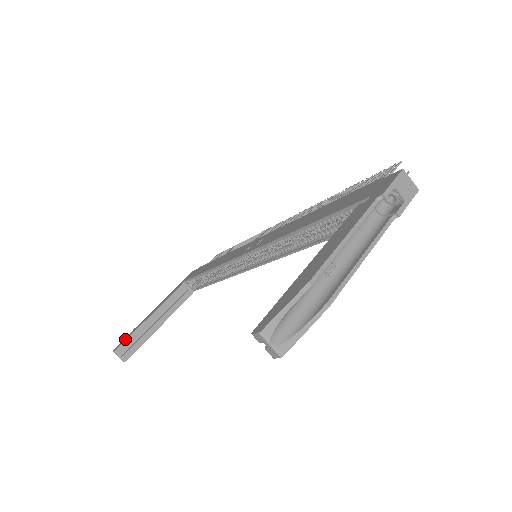
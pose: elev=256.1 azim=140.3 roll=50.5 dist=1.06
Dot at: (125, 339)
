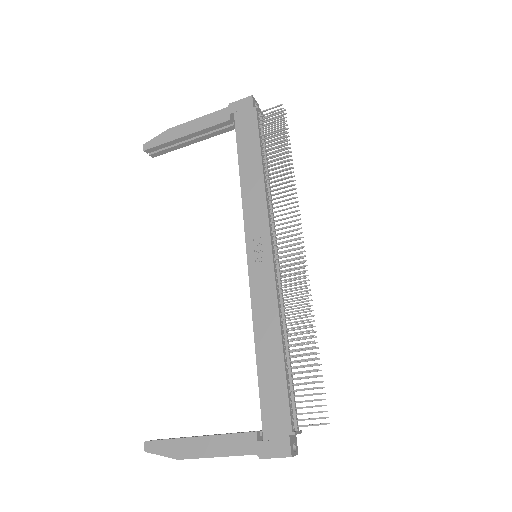
Dot at: (155, 143)
